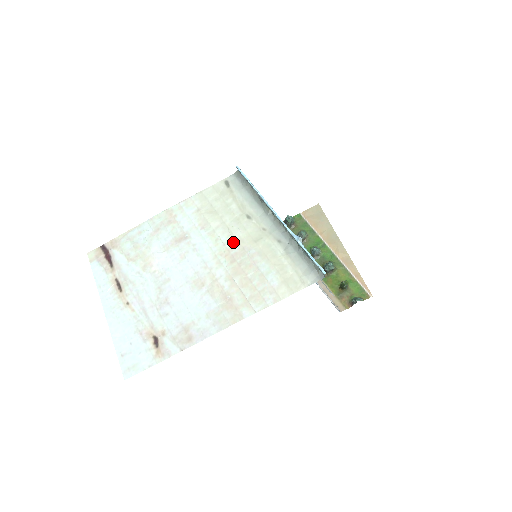
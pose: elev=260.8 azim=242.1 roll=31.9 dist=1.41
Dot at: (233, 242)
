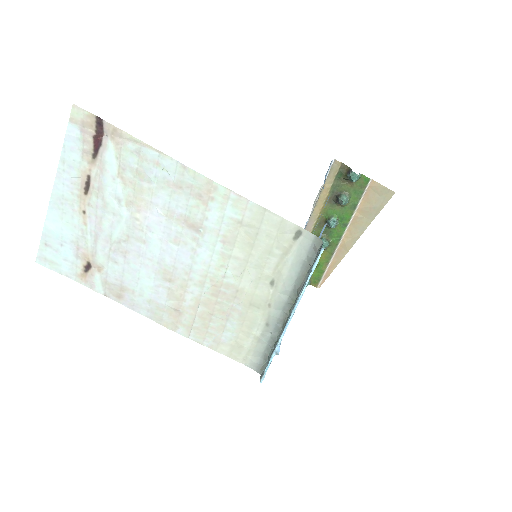
Dot at: (233, 284)
